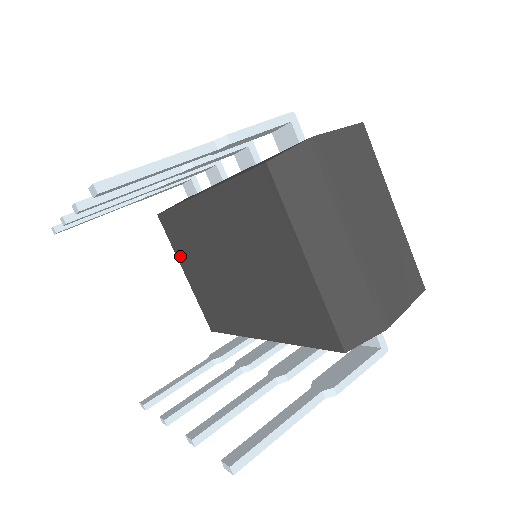
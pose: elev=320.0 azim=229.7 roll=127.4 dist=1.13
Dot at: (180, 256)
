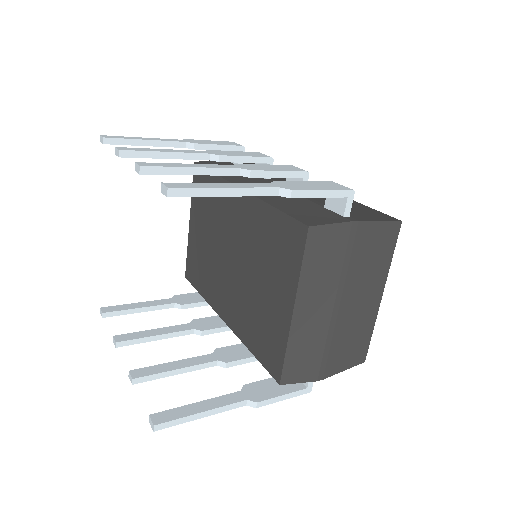
Dot at: (194, 208)
